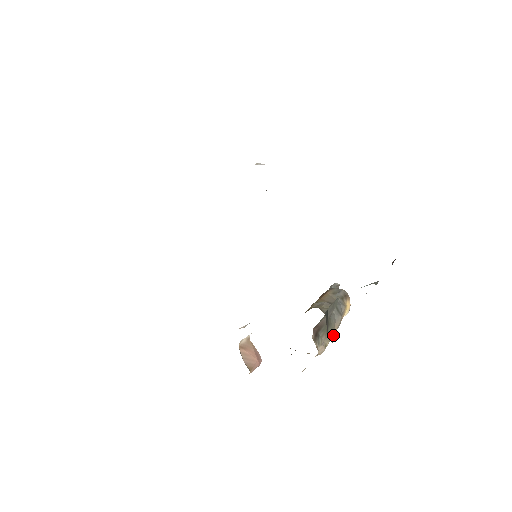
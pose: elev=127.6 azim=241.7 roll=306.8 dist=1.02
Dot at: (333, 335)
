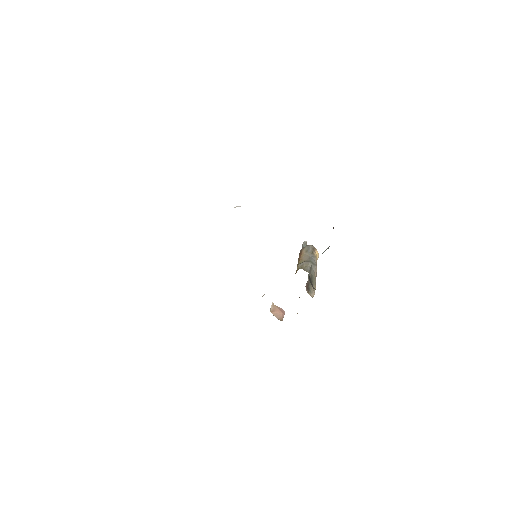
Dot at: occluded
